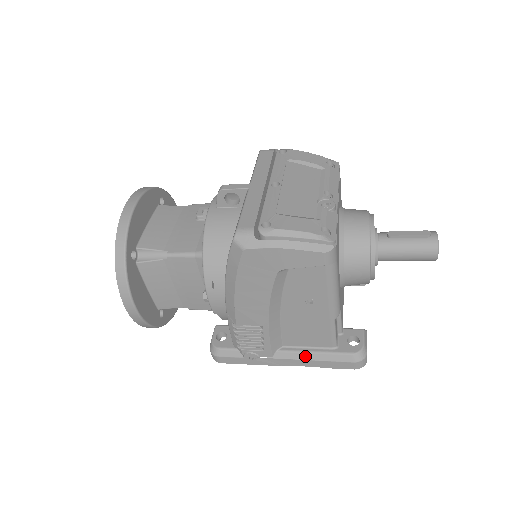
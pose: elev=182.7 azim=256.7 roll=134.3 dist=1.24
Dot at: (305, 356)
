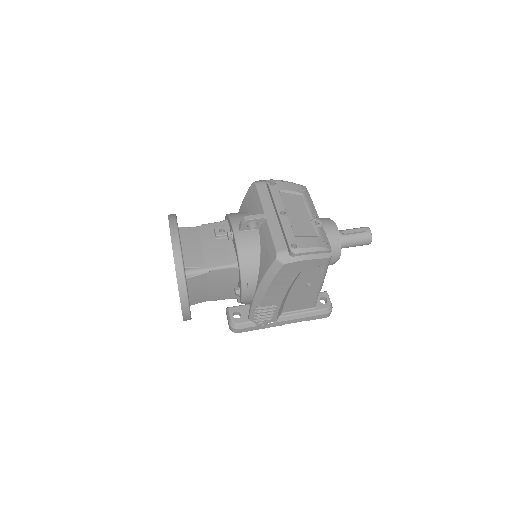
Dot at: (297, 316)
